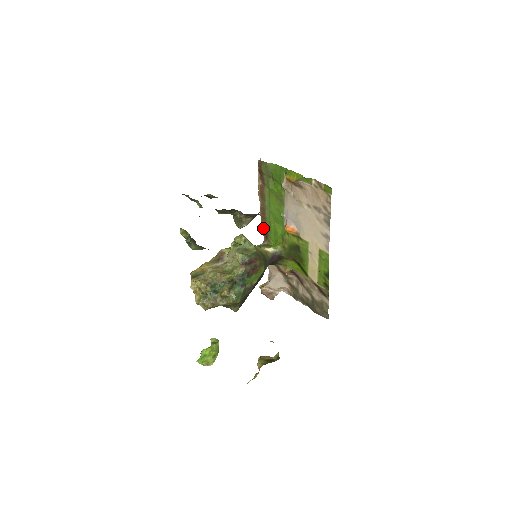
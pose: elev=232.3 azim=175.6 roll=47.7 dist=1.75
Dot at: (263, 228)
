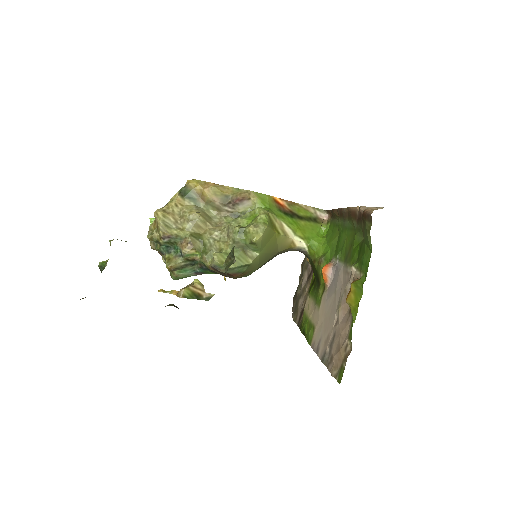
Dot at: occluded
